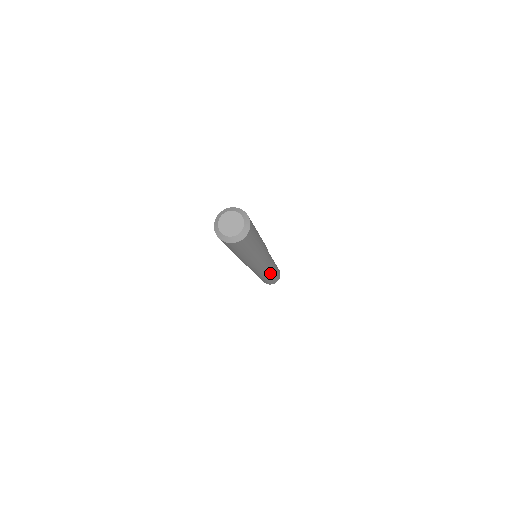
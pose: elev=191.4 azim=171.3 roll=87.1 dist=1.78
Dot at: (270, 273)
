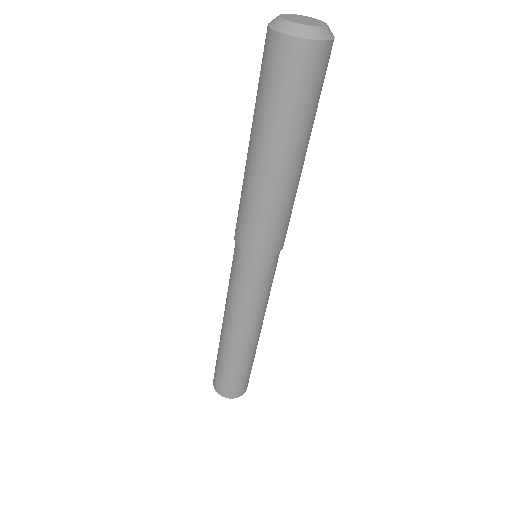
Dot at: (258, 329)
